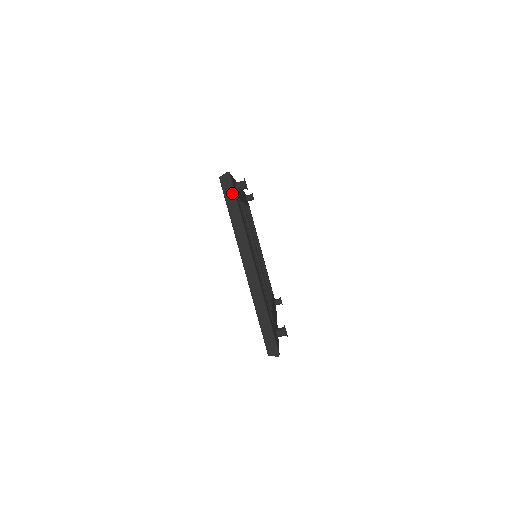
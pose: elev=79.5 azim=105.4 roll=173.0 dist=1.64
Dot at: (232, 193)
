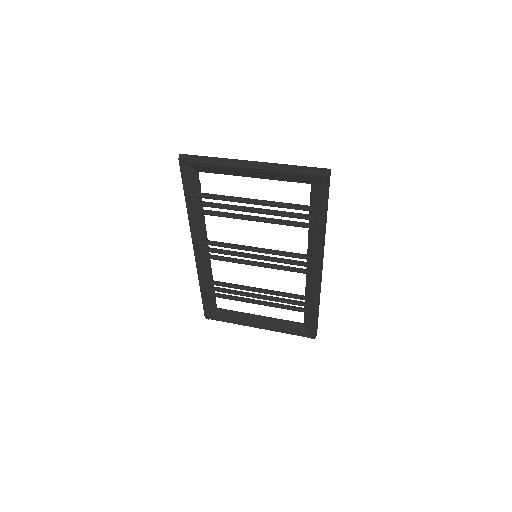
Dot at: (194, 156)
